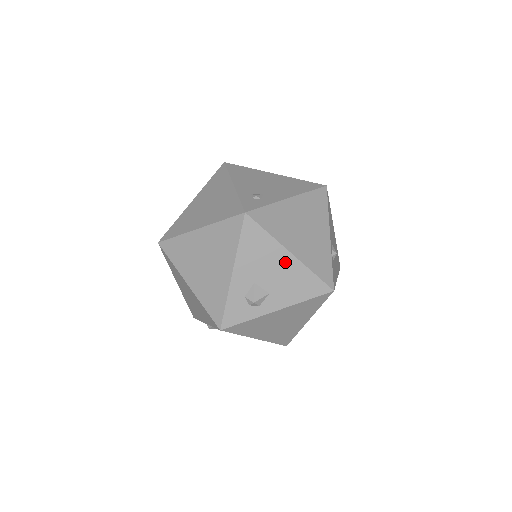
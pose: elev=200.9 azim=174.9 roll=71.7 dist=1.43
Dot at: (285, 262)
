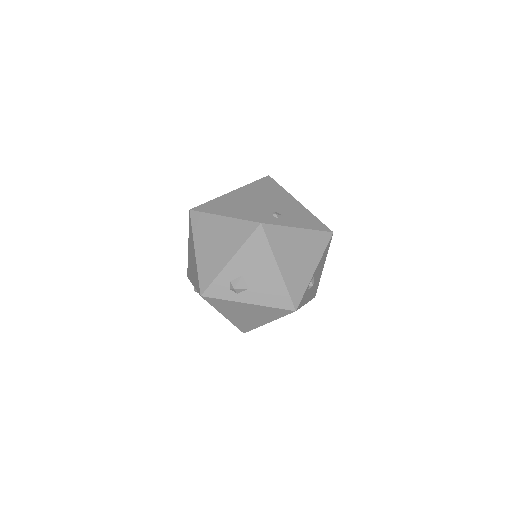
Dot at: (271, 272)
